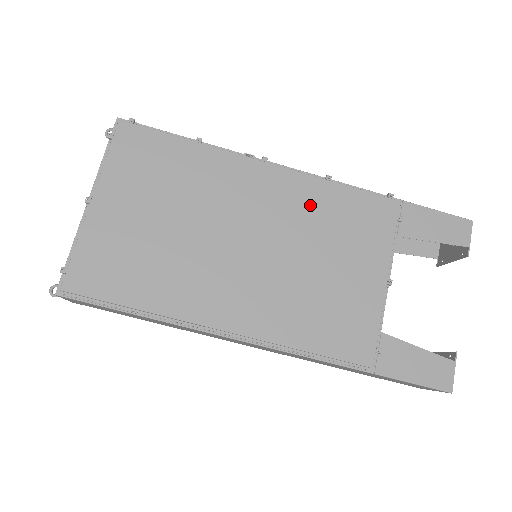
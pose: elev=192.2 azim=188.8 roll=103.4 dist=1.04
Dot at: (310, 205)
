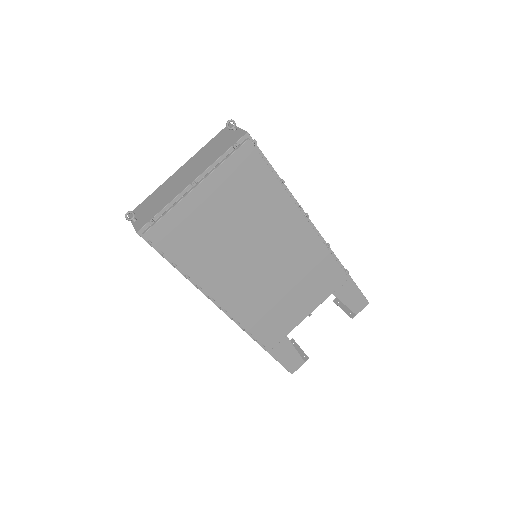
Dot at: (308, 257)
